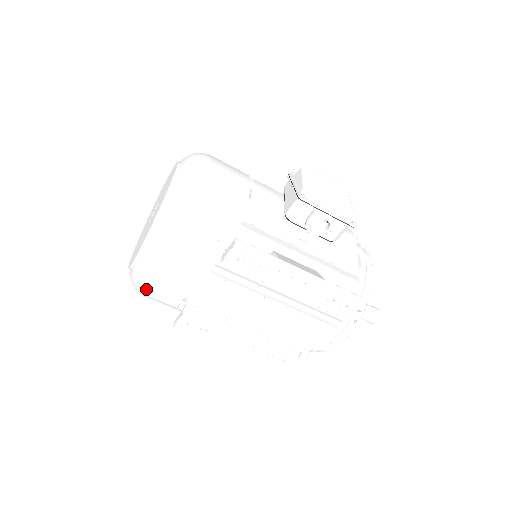
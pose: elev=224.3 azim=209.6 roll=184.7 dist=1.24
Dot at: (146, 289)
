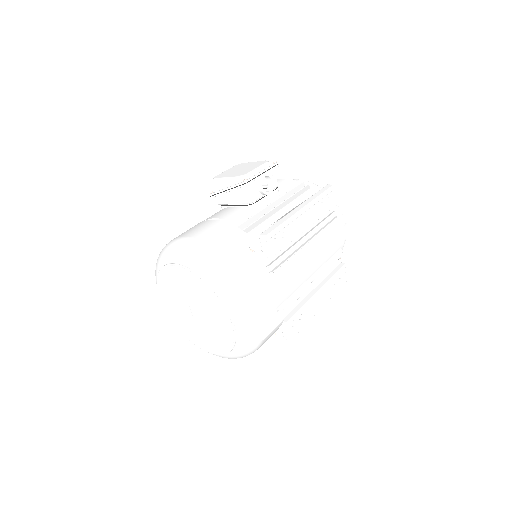
Dot at: (259, 336)
